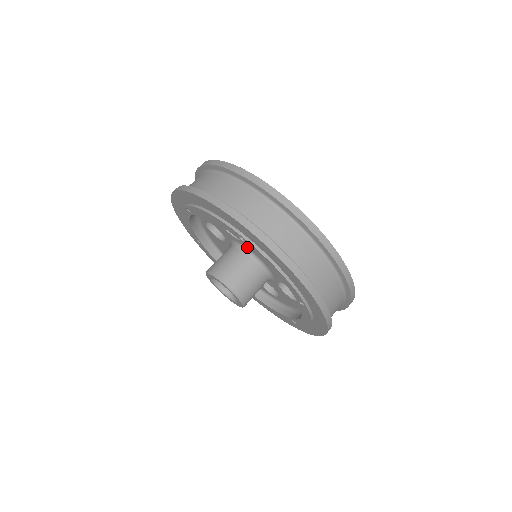
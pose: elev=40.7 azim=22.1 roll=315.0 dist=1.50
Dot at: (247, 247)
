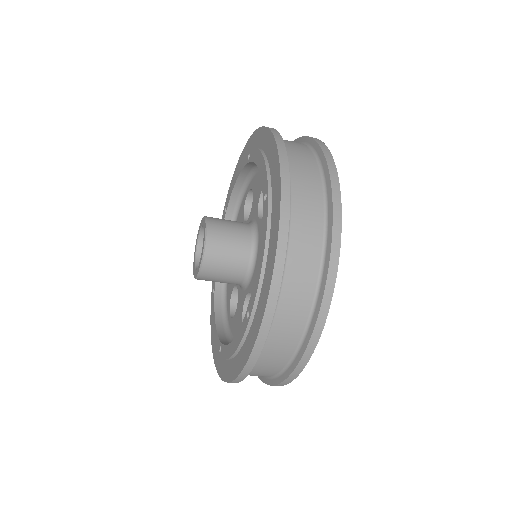
Dot at: (259, 231)
